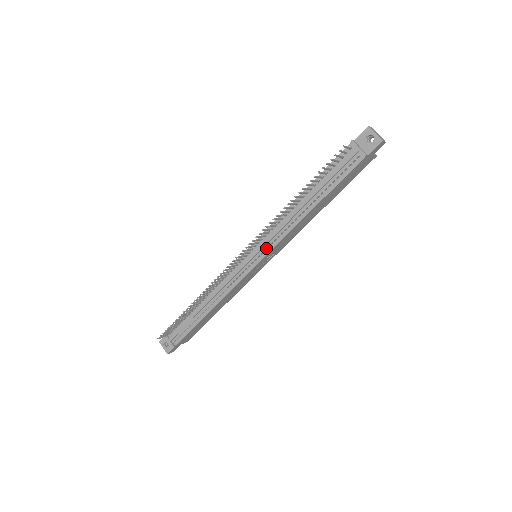
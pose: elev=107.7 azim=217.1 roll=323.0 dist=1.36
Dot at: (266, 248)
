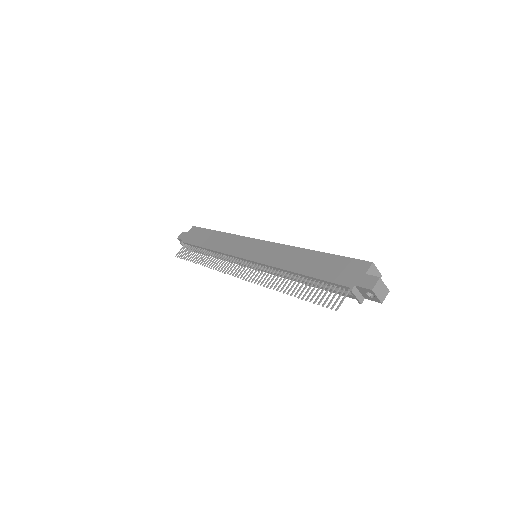
Dot at: occluded
